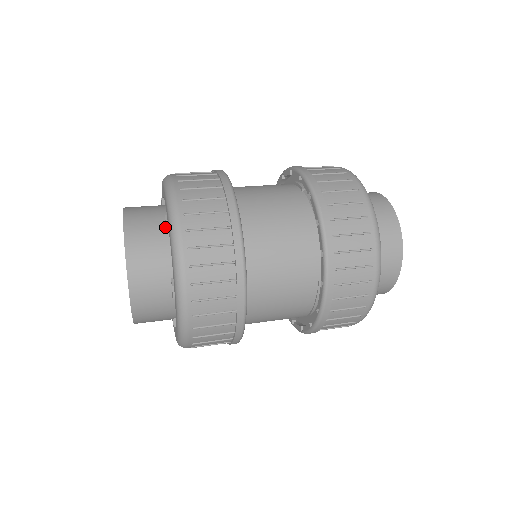
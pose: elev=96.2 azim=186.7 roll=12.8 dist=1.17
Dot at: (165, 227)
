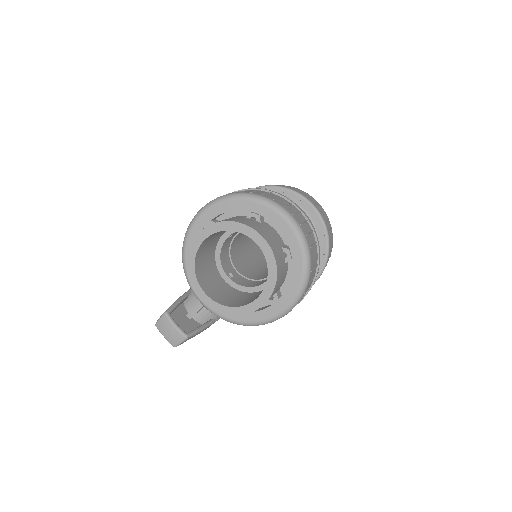
Dot at: (254, 220)
